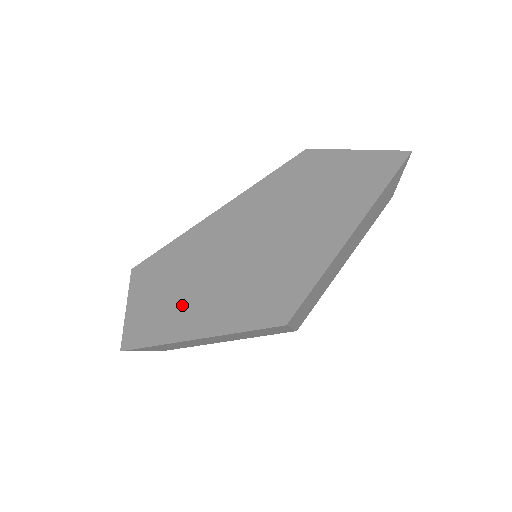
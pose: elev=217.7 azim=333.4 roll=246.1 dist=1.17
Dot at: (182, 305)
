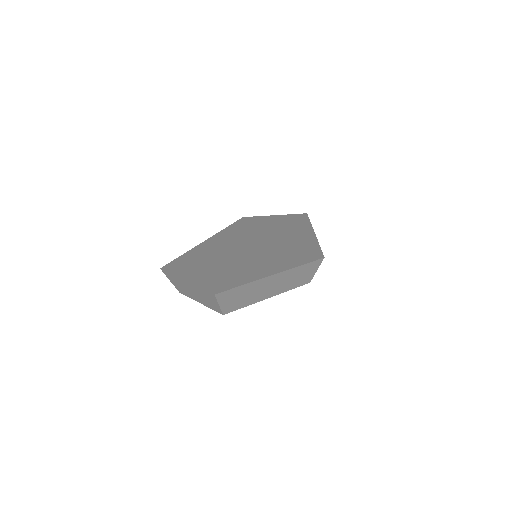
Dot at: (241, 268)
